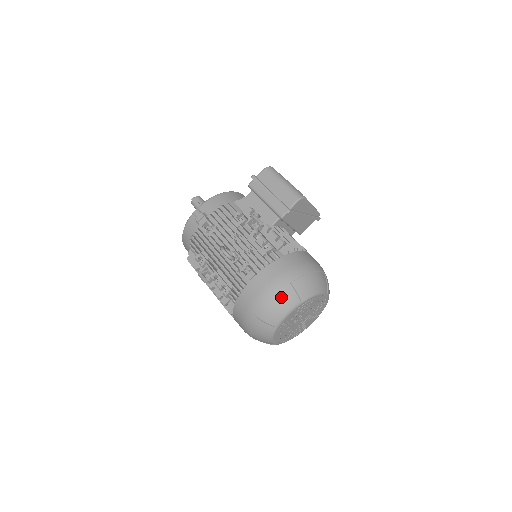
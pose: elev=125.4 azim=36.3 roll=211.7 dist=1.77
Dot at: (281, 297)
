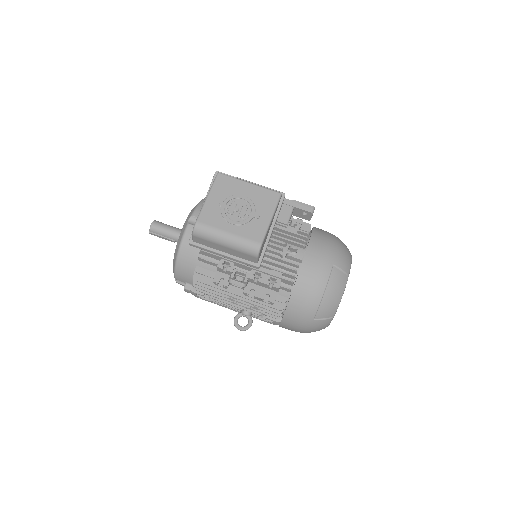
Dot at: (314, 328)
